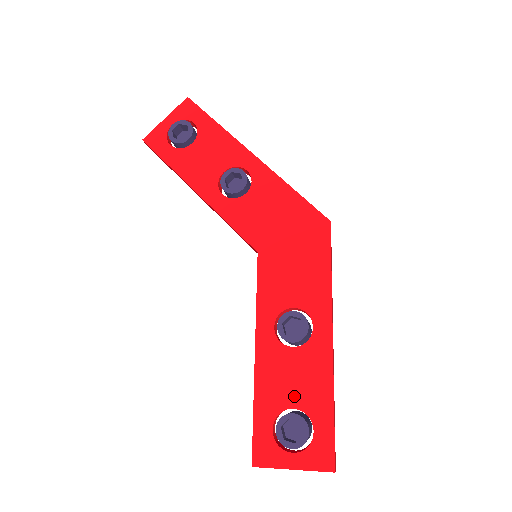
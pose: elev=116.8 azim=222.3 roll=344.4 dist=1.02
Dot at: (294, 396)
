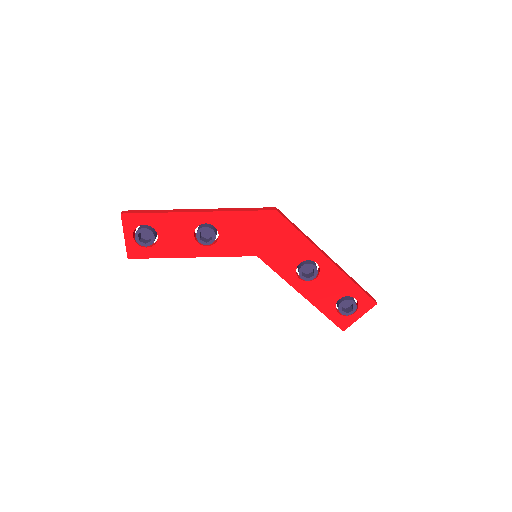
Dot at: (335, 295)
